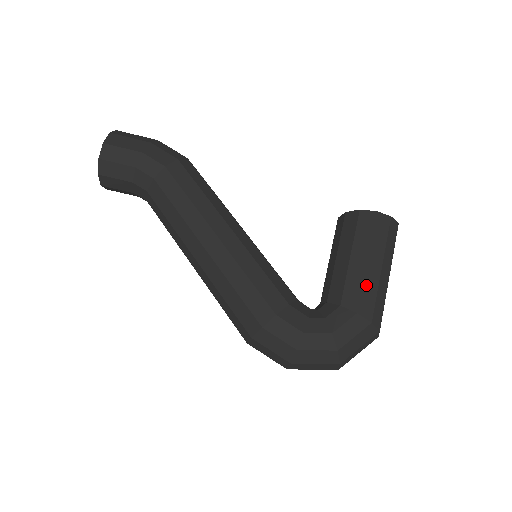
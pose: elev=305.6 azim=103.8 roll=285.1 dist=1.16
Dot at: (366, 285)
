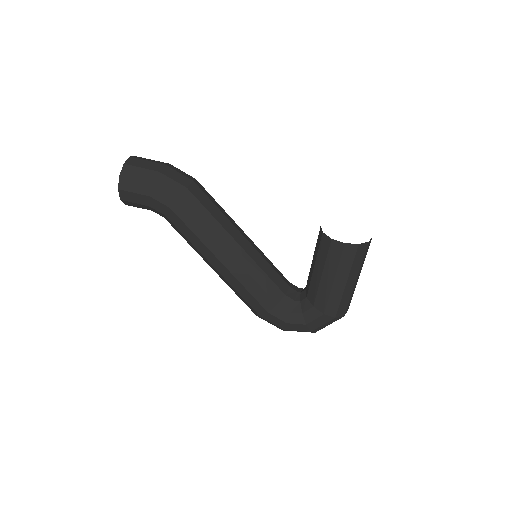
Dot at: (332, 297)
